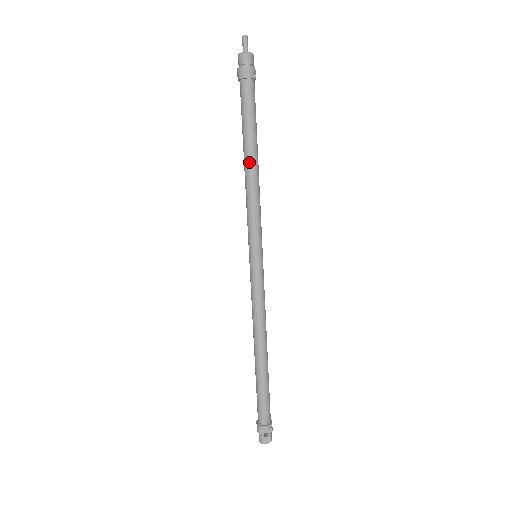
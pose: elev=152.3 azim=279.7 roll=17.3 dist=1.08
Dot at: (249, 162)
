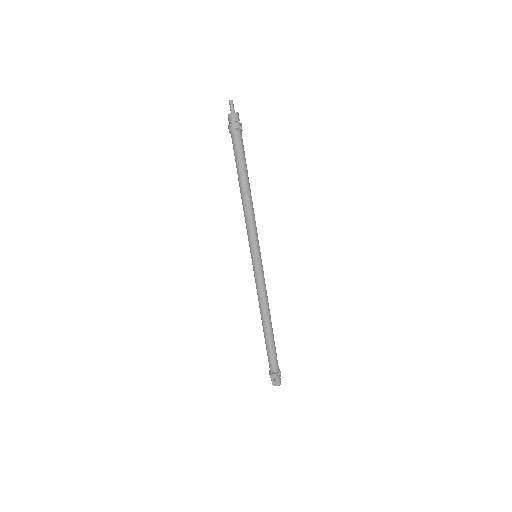
Dot at: (241, 191)
